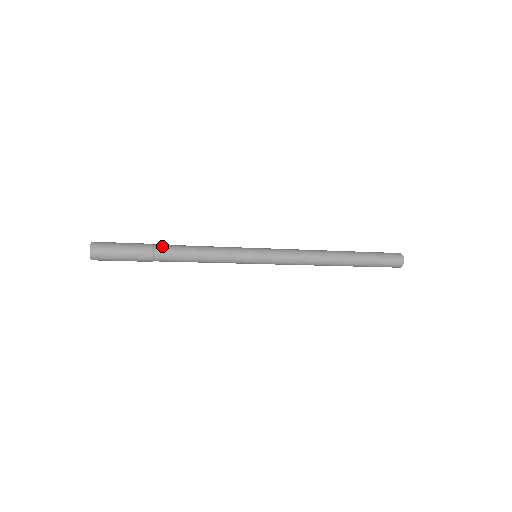
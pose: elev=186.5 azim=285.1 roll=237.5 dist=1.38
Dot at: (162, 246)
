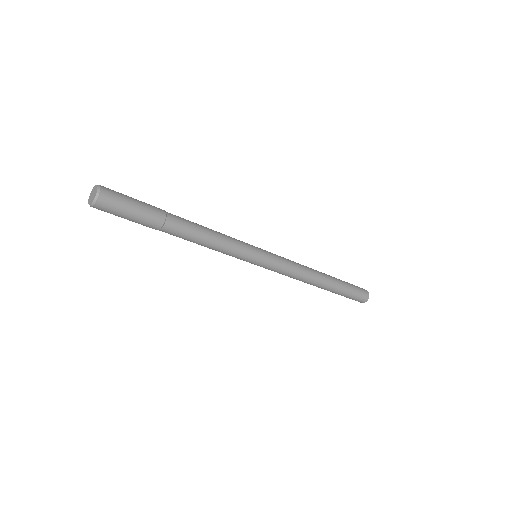
Dot at: (172, 214)
